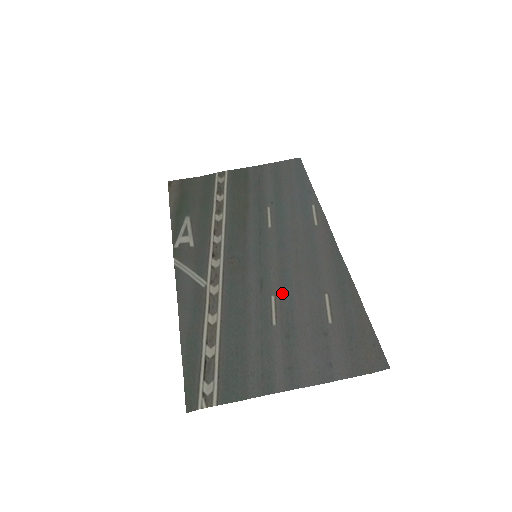
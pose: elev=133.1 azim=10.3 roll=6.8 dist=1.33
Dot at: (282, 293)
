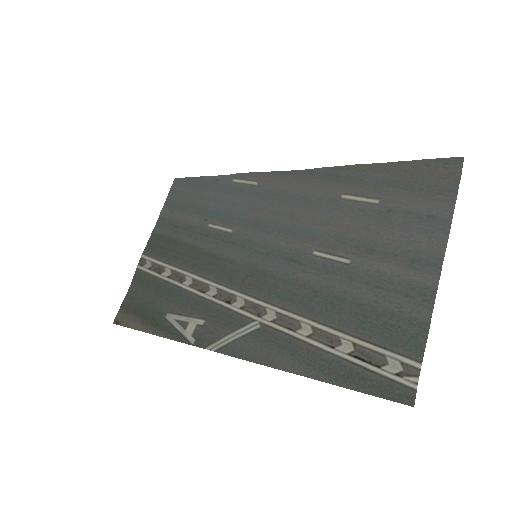
Dot at: (315, 242)
